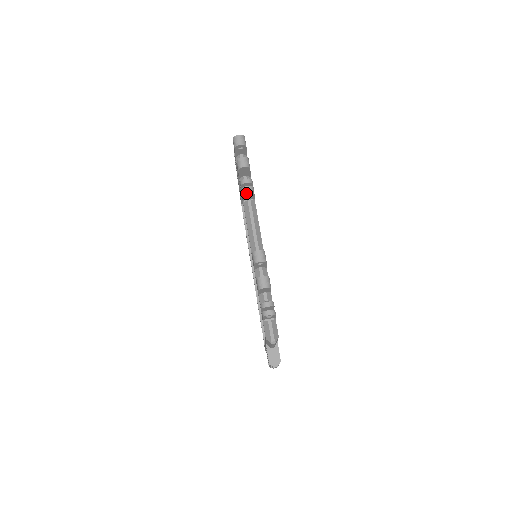
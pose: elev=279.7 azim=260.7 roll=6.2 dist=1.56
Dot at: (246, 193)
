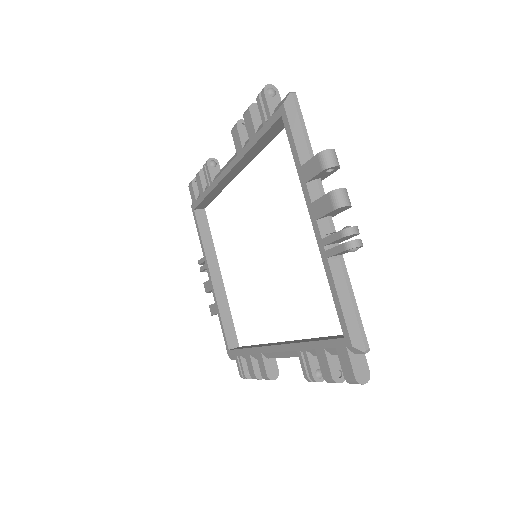
Dot at: (211, 162)
